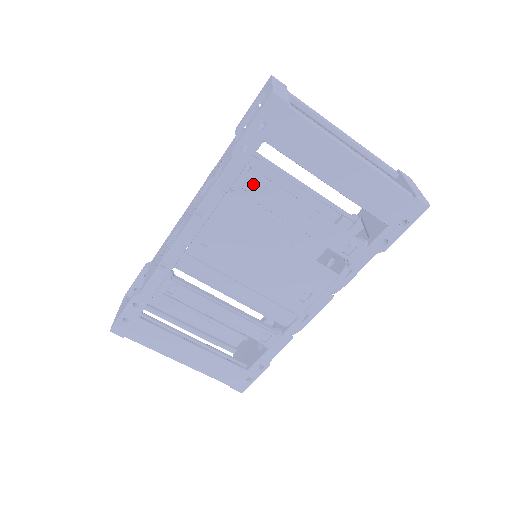
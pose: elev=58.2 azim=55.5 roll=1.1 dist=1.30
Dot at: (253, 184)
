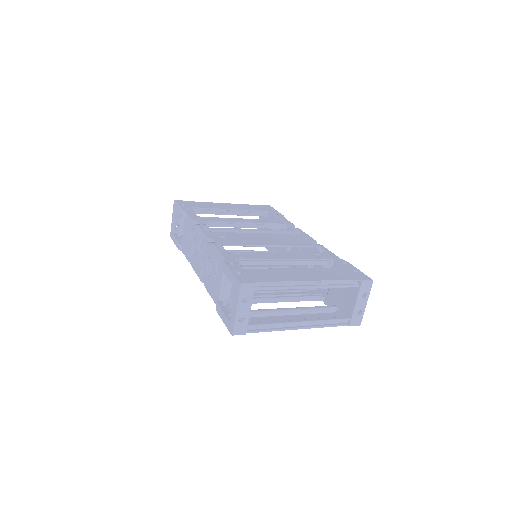
Dot at: occluded
